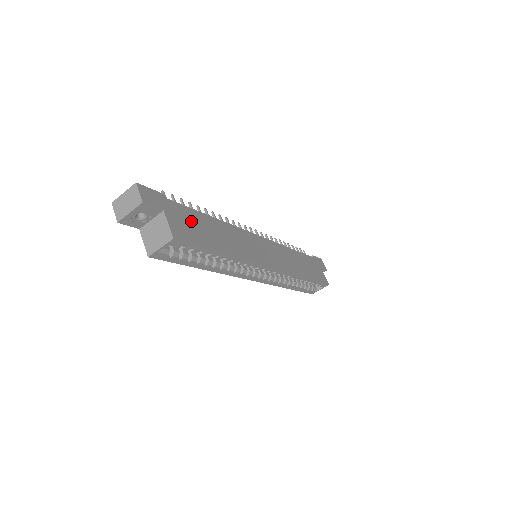
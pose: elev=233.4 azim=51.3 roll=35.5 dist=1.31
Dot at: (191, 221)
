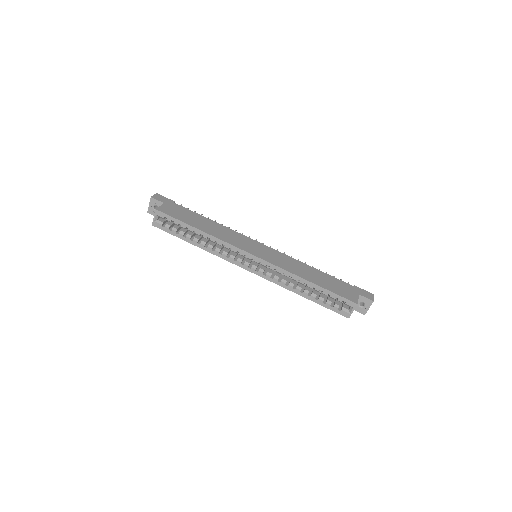
Dot at: (184, 213)
